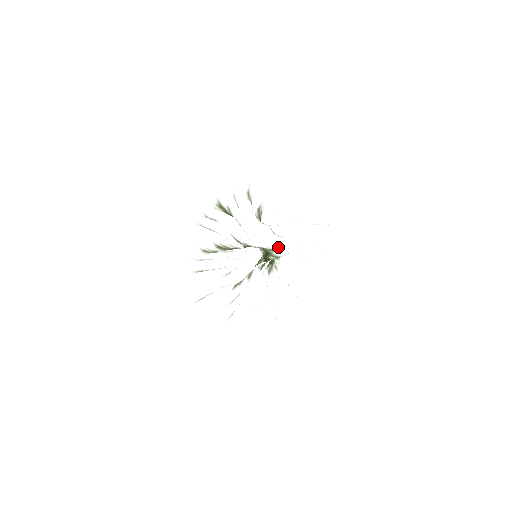
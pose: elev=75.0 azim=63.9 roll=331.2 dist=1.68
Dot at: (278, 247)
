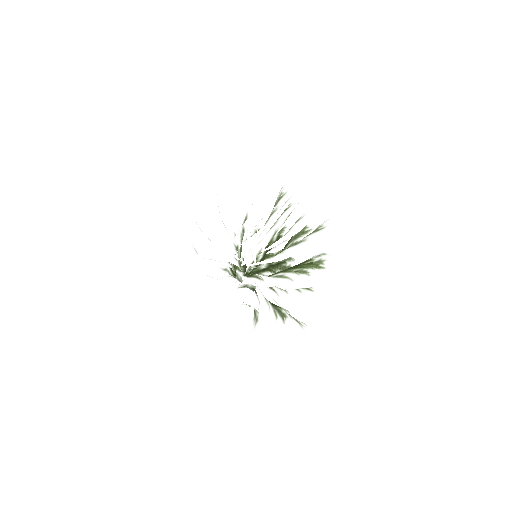
Dot at: (256, 253)
